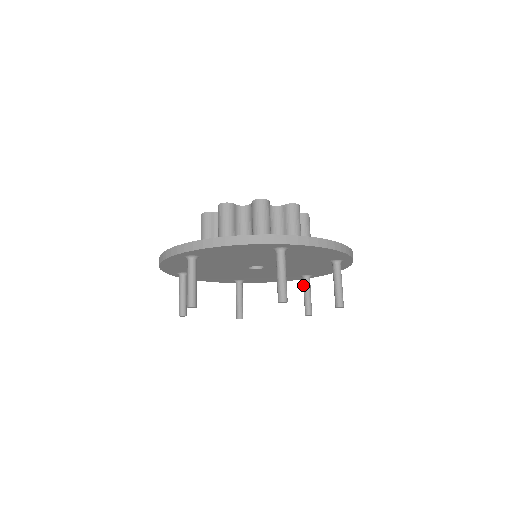
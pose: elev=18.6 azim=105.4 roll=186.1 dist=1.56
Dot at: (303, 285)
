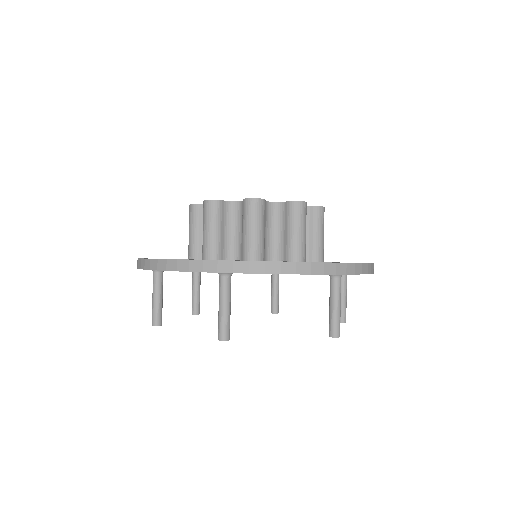
Dot at: (272, 279)
